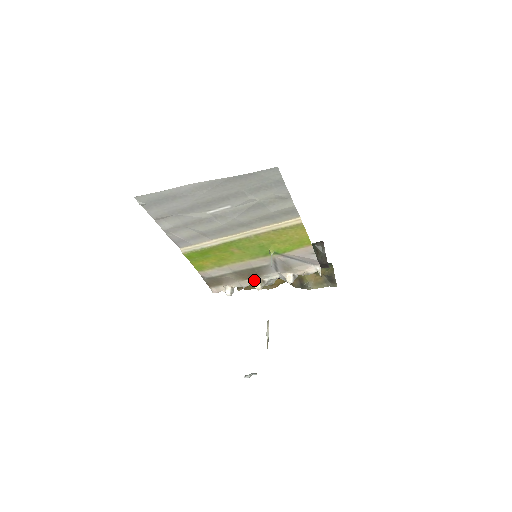
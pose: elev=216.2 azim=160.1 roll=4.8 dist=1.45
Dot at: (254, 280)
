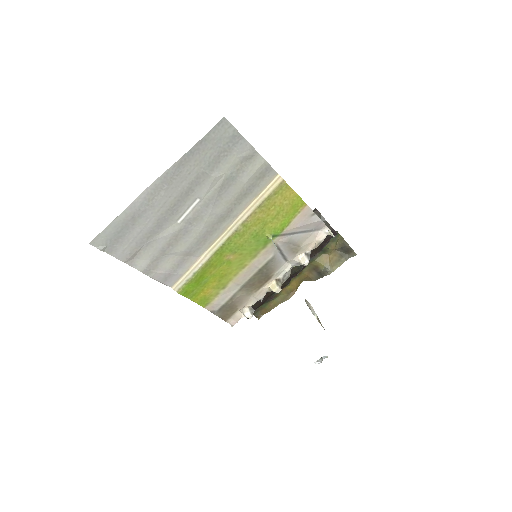
Dot at: (268, 285)
